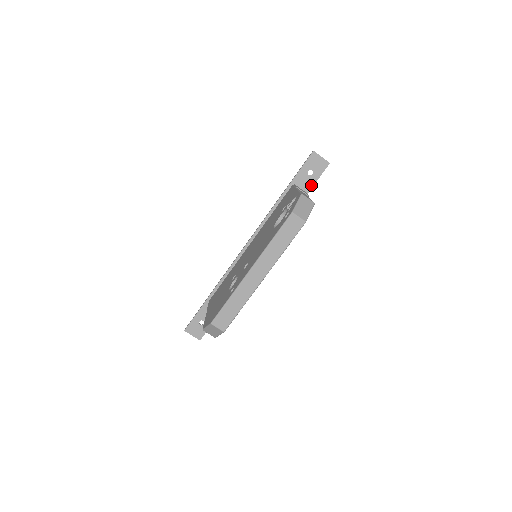
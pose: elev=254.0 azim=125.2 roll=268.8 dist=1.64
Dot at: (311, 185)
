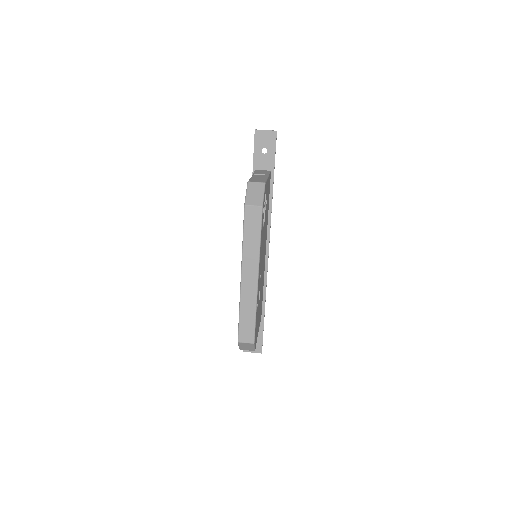
Dot at: (272, 161)
